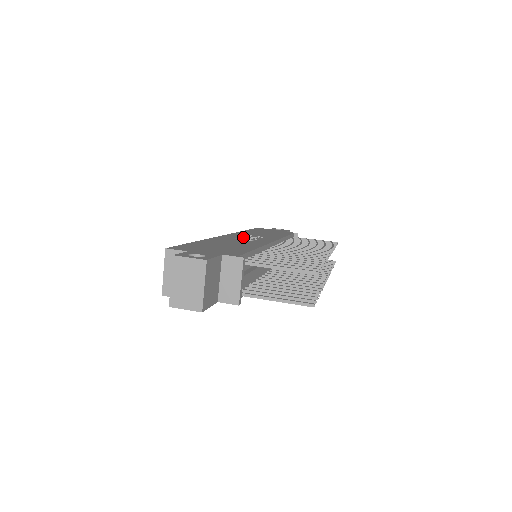
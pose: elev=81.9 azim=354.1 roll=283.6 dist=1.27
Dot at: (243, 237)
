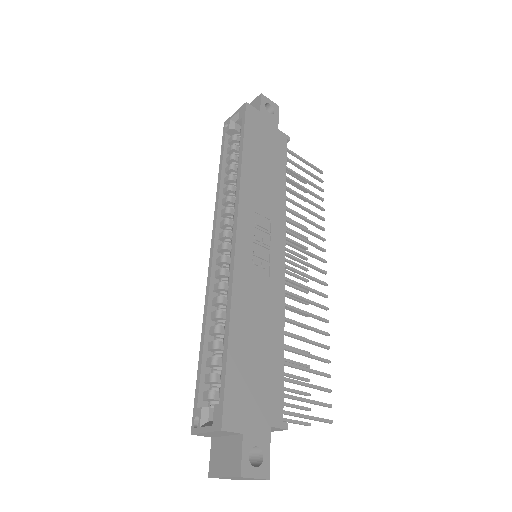
Dot at: (255, 243)
